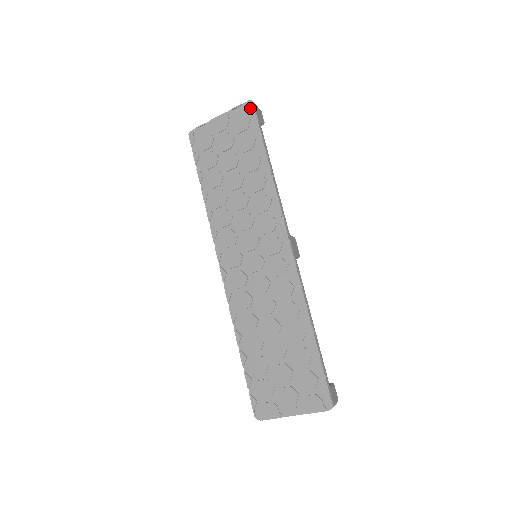
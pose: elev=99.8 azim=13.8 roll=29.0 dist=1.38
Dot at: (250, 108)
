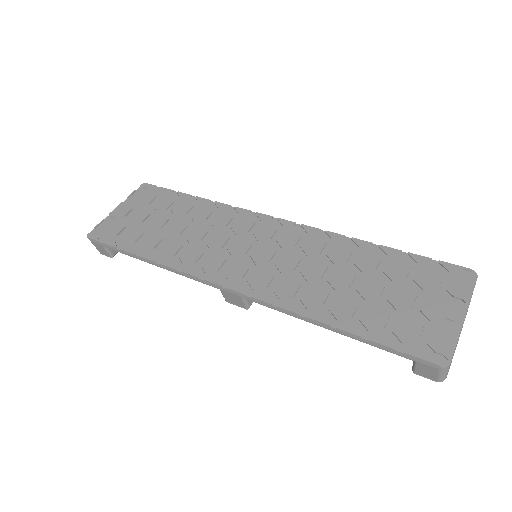
Dot at: (147, 186)
